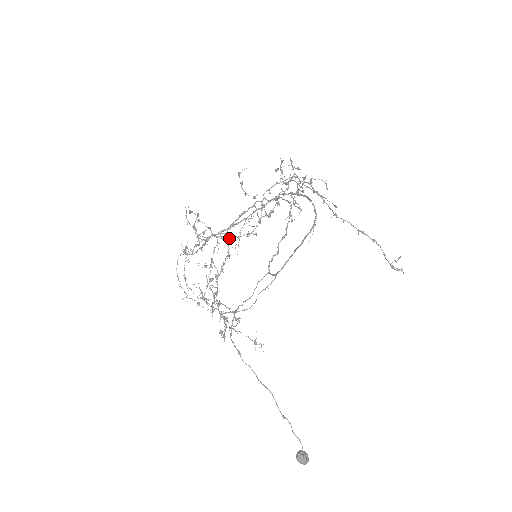
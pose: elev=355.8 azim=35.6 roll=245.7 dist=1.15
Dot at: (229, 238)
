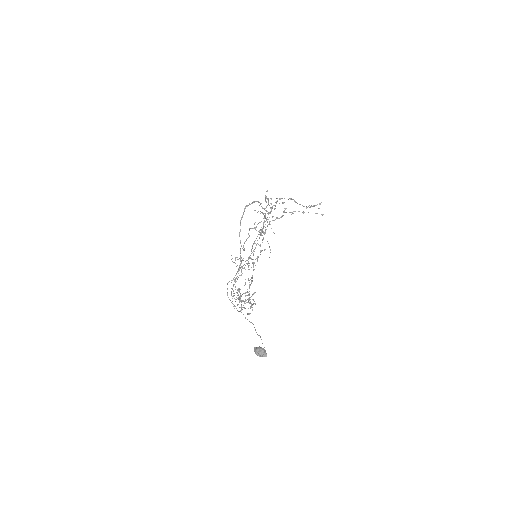
Dot at: occluded
